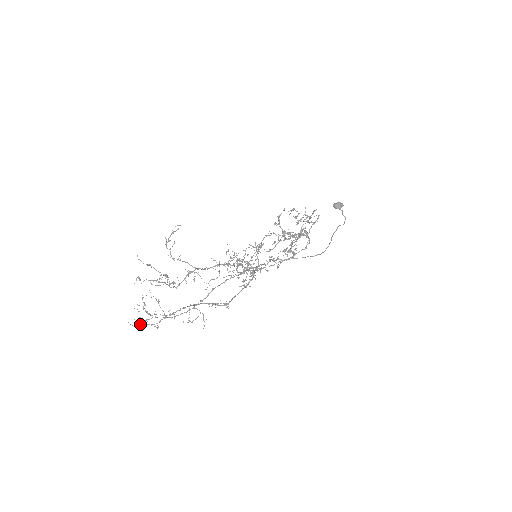
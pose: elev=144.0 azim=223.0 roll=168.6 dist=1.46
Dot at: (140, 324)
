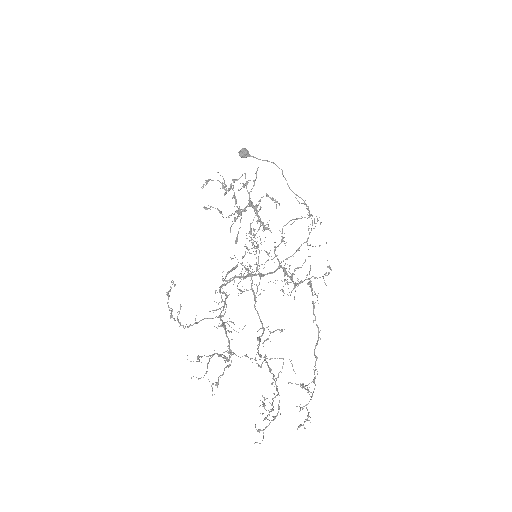
Dot at: occluded
